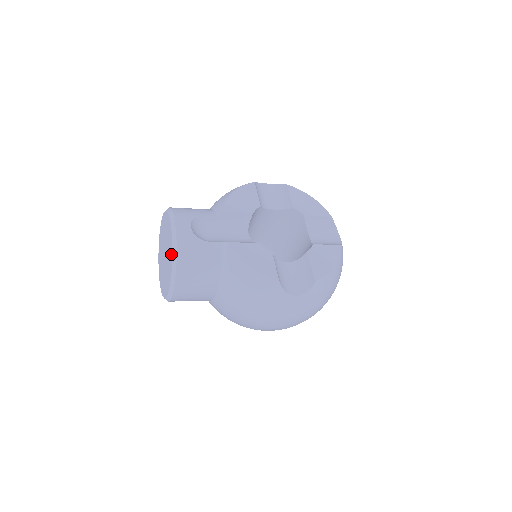
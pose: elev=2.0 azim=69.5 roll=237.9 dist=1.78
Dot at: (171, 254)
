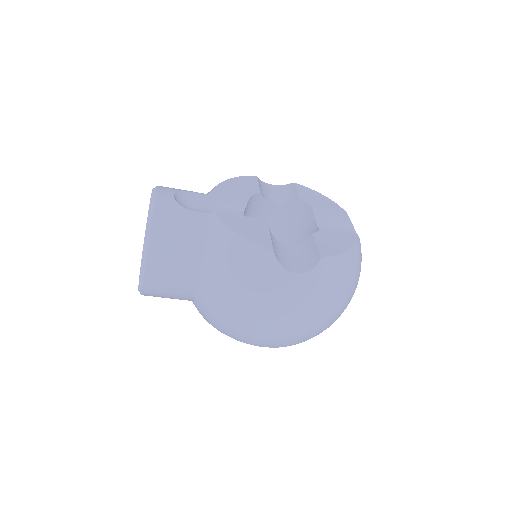
Dot at: occluded
